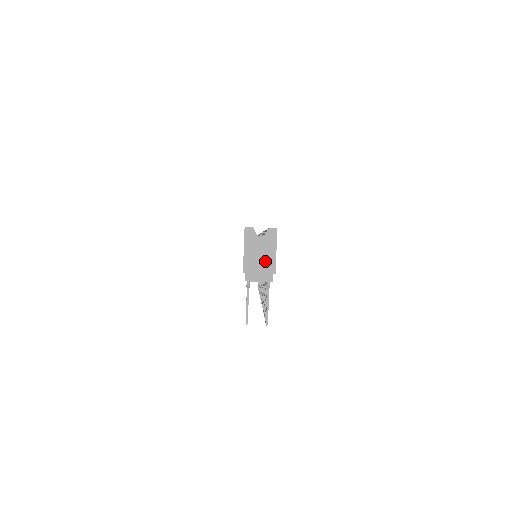
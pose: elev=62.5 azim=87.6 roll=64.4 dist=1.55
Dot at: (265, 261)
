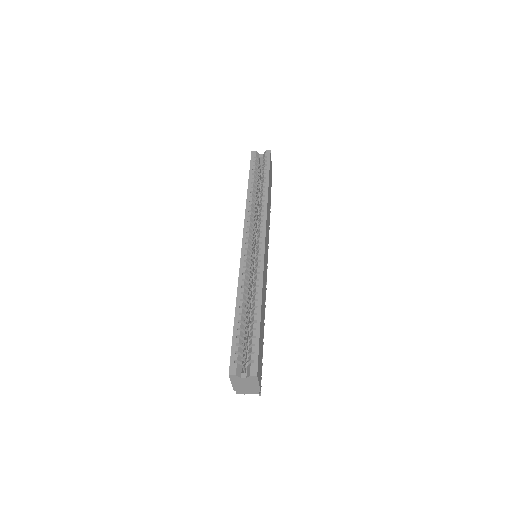
Dot at: (250, 387)
